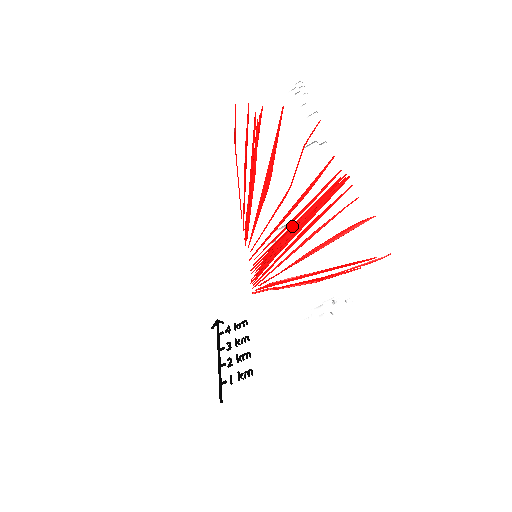
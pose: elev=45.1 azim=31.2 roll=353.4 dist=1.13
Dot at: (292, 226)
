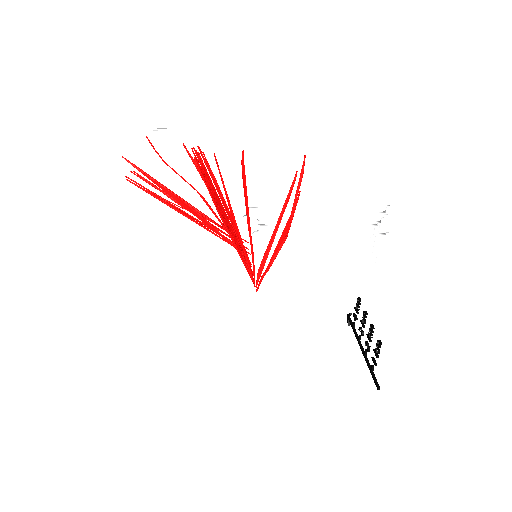
Dot at: (230, 216)
